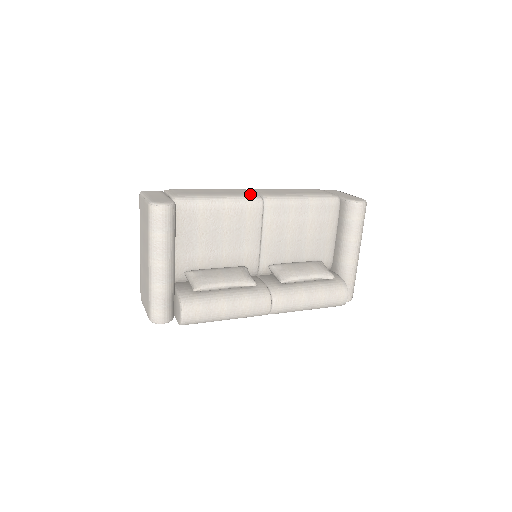
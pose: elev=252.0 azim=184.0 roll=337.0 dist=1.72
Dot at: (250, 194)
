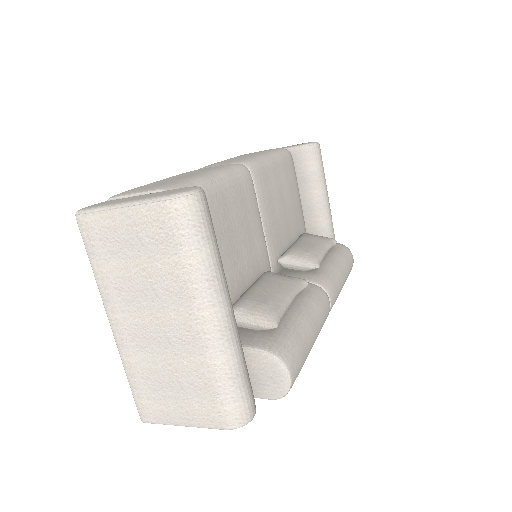
Dot at: (226, 164)
